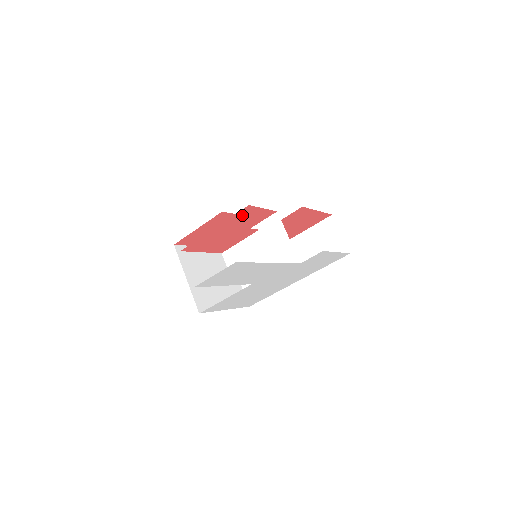
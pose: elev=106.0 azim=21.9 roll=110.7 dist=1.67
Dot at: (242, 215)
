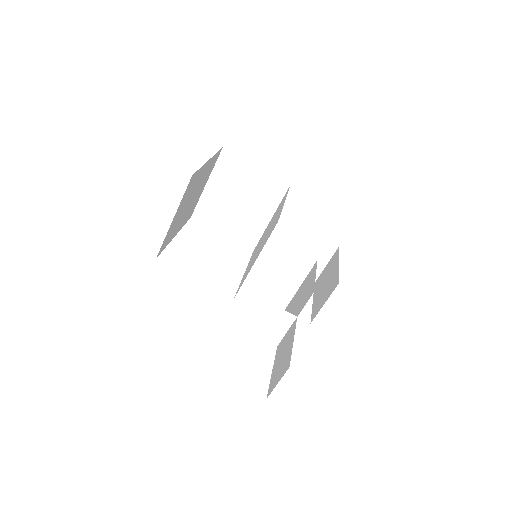
Dot at: occluded
